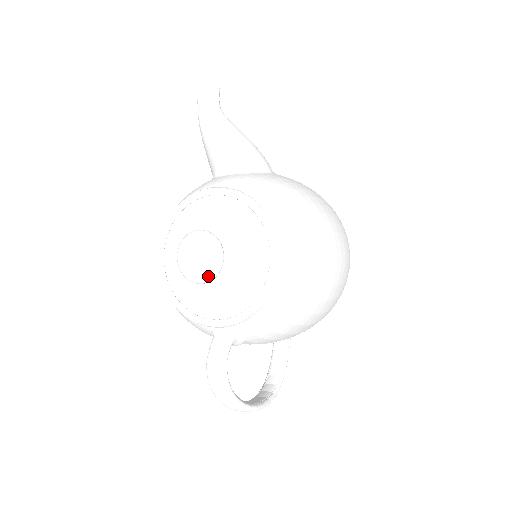
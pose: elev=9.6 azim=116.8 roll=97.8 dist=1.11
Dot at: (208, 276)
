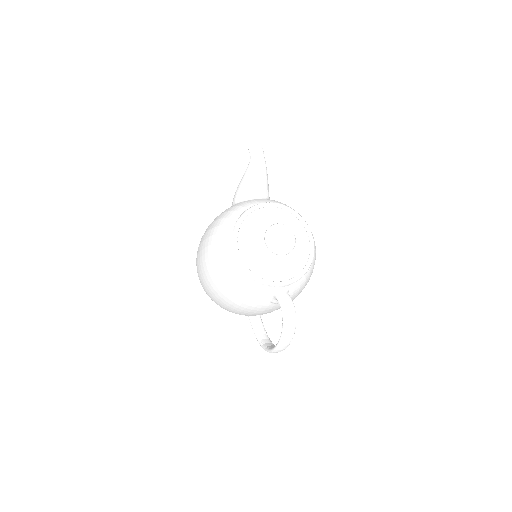
Dot at: (290, 250)
